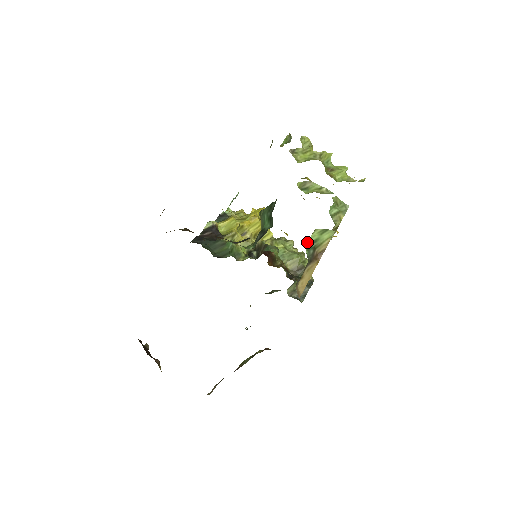
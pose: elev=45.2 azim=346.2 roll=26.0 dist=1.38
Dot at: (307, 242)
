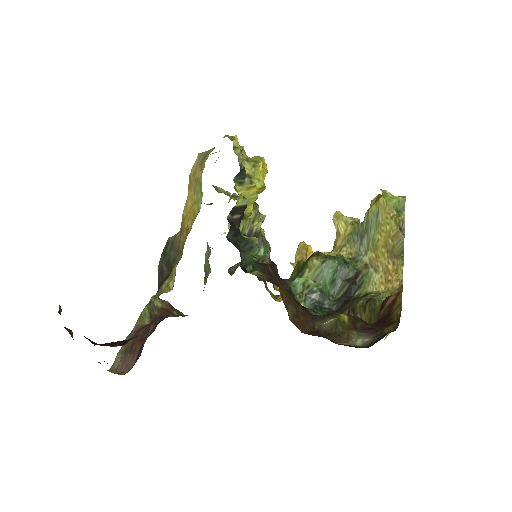
Dot at: occluded
